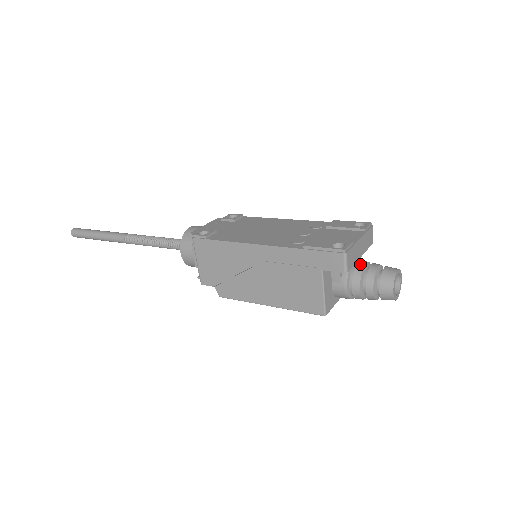
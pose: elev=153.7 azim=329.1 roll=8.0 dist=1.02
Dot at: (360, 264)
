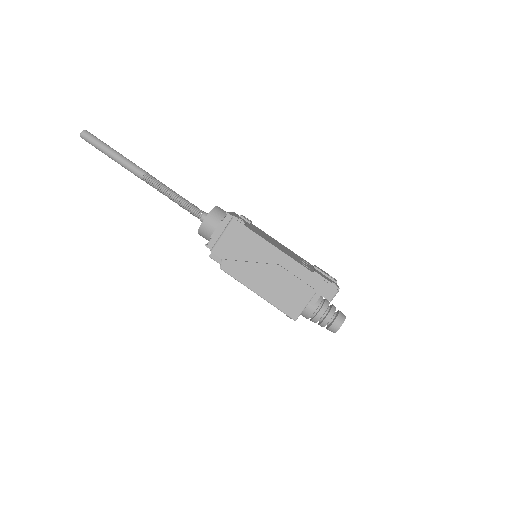
Dot at: (328, 301)
